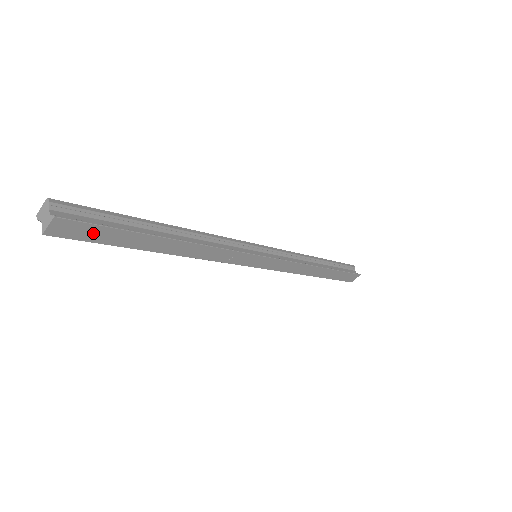
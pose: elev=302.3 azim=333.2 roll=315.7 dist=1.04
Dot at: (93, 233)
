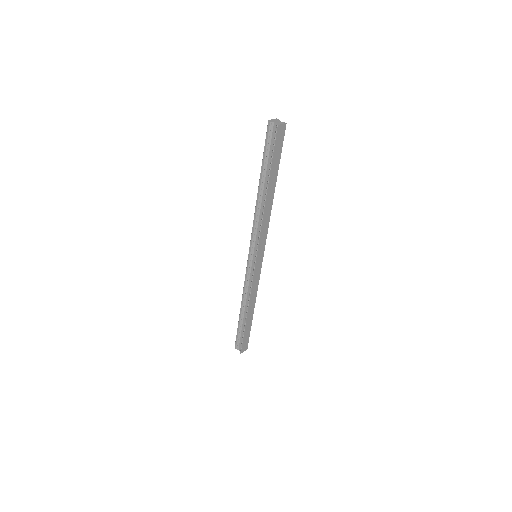
Dot at: (278, 147)
